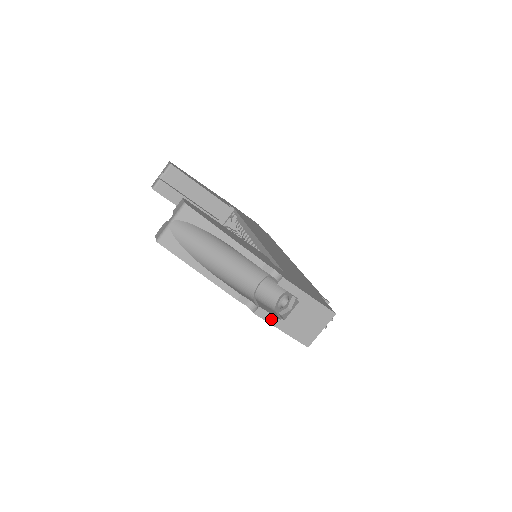
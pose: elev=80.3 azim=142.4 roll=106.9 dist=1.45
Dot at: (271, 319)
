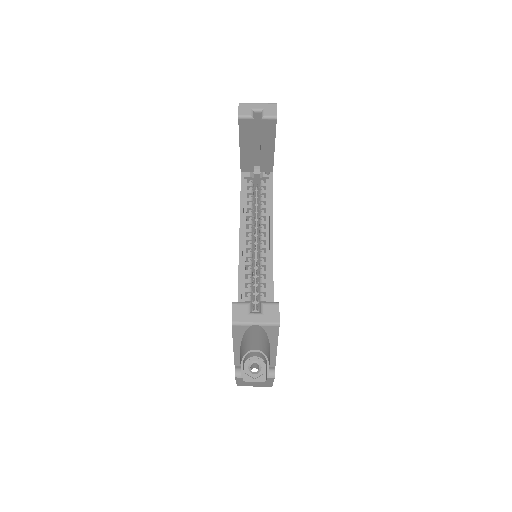
Dot at: (239, 380)
